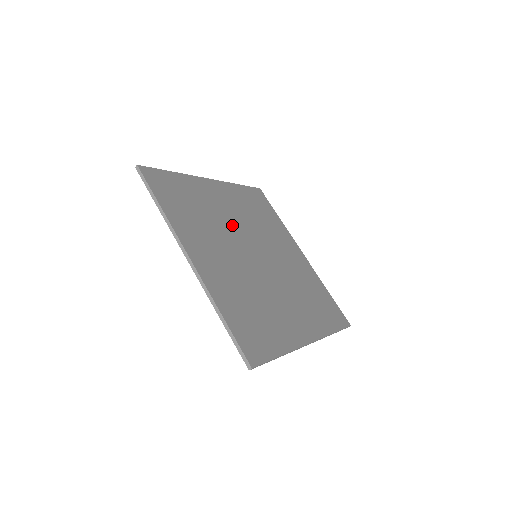
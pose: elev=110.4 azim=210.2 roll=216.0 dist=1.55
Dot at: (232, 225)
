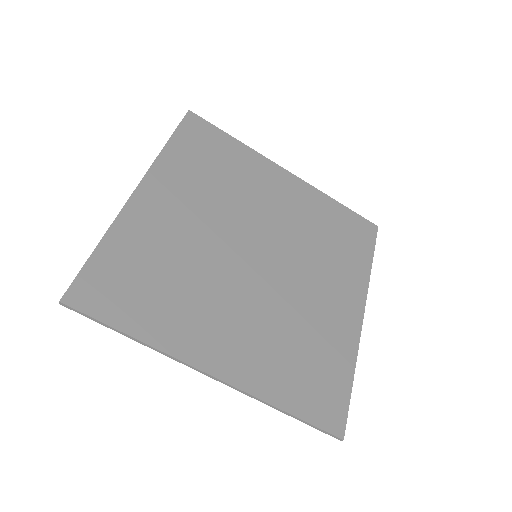
Dot at: (258, 213)
